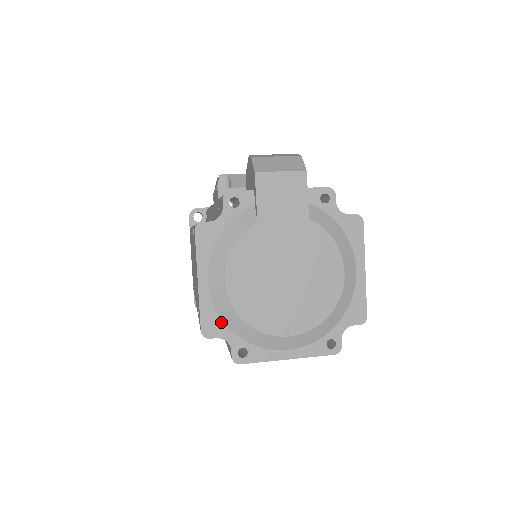
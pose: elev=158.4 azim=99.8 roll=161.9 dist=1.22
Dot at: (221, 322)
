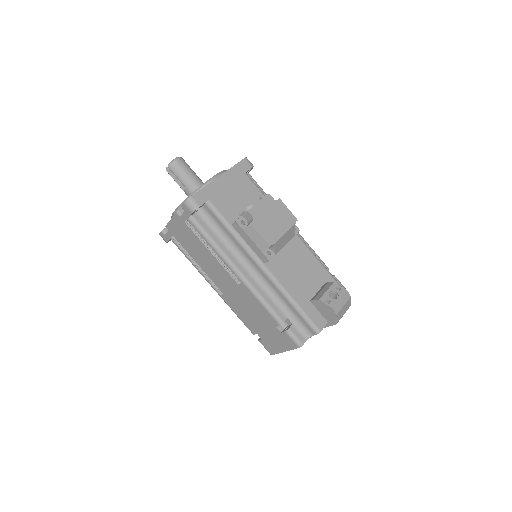
Dot at: occluded
